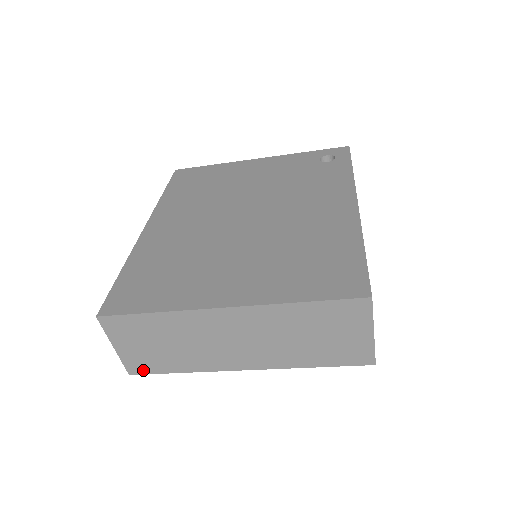
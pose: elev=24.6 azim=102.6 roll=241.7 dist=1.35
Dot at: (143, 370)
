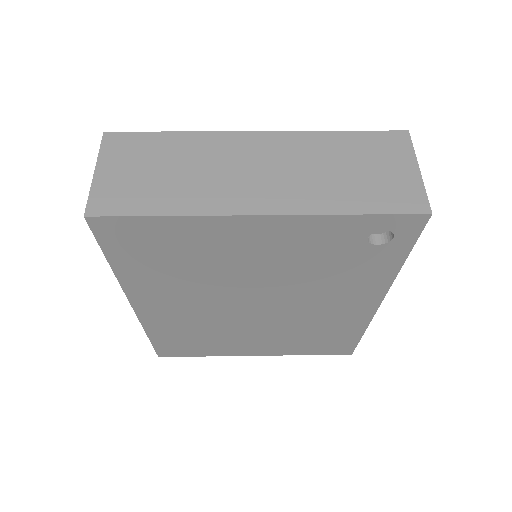
Dot at: occluded
